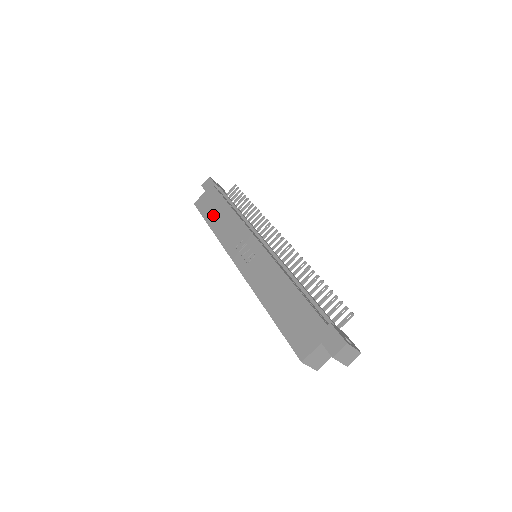
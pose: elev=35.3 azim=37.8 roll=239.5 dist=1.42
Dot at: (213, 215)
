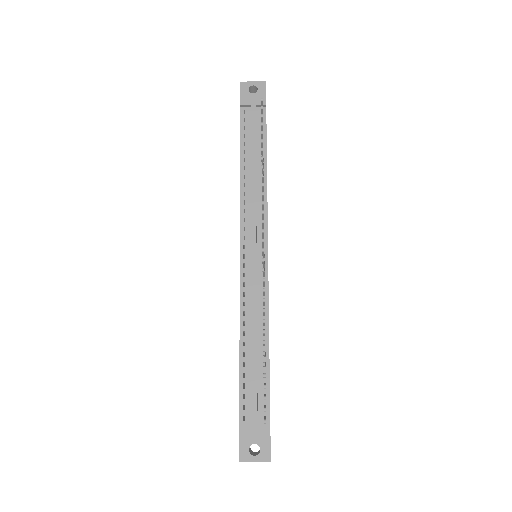
Dot at: occluded
